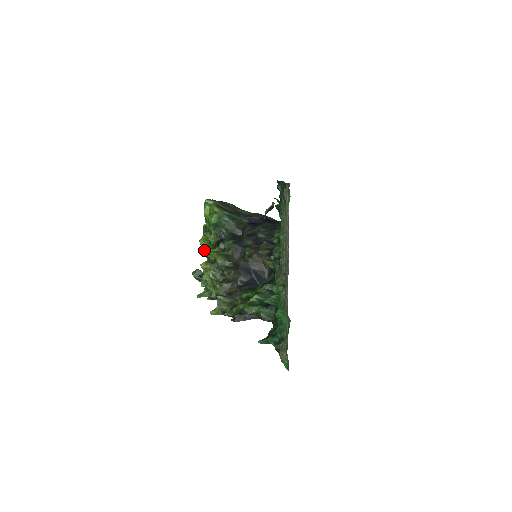
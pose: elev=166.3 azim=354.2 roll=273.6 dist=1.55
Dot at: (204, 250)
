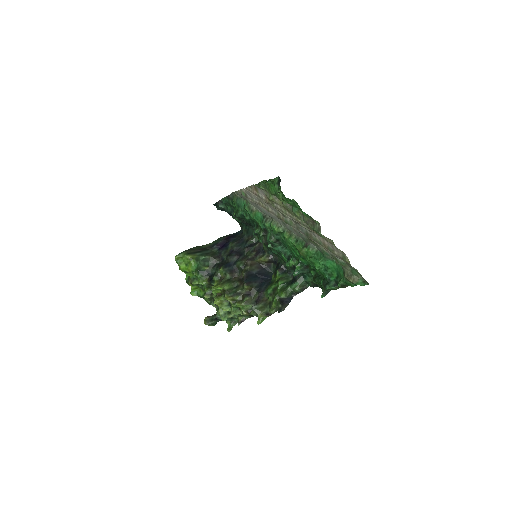
Dot at: occluded
